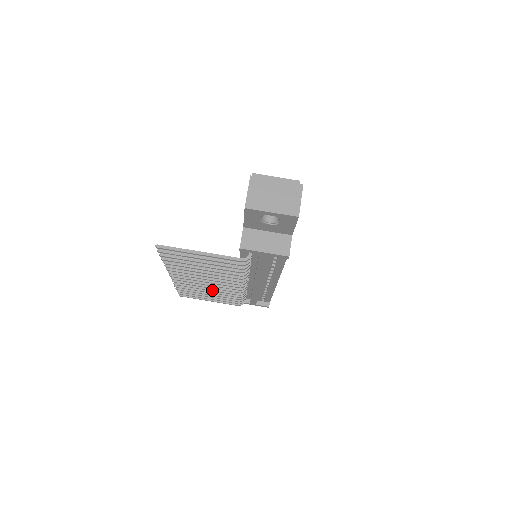
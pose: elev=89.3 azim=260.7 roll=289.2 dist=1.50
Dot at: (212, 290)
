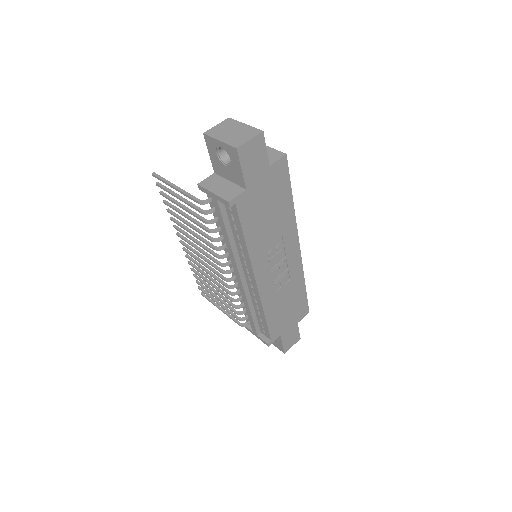
Dot at: (211, 279)
